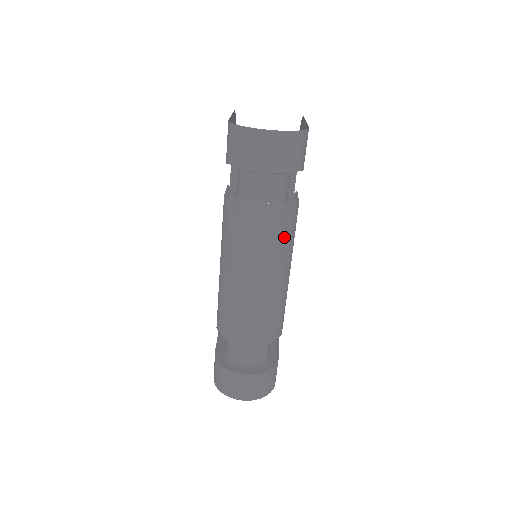
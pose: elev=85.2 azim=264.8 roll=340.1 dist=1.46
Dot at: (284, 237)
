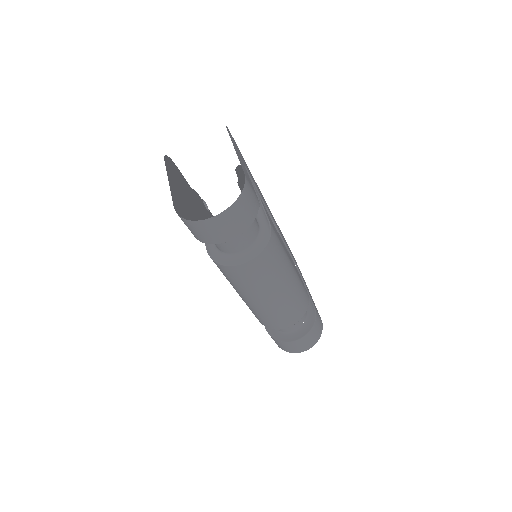
Dot at: (274, 259)
